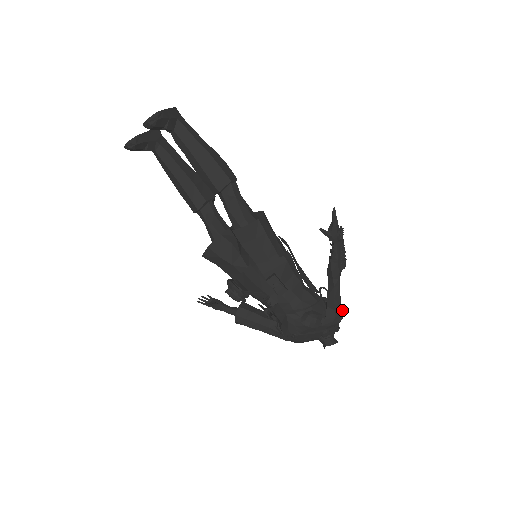
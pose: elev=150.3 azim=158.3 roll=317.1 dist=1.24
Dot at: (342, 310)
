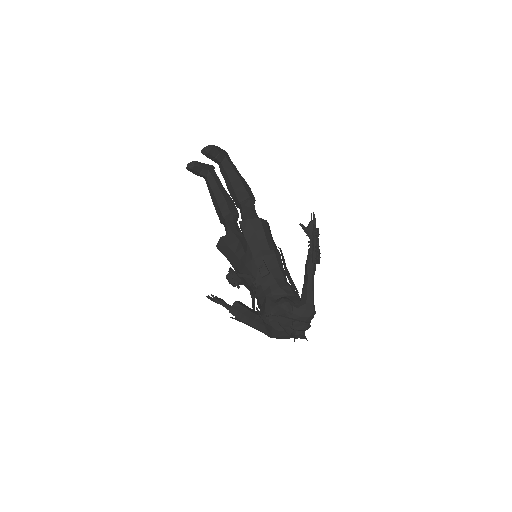
Dot at: (313, 306)
